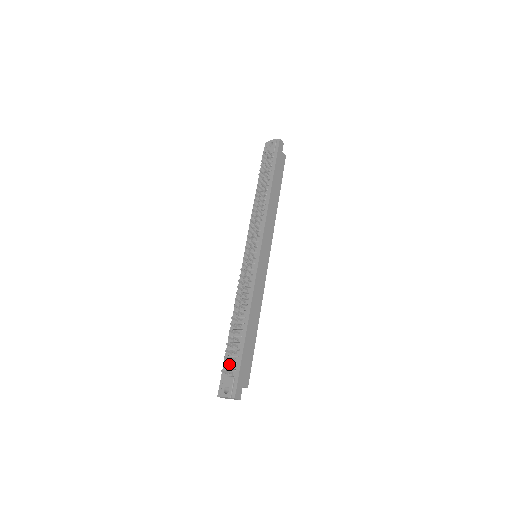
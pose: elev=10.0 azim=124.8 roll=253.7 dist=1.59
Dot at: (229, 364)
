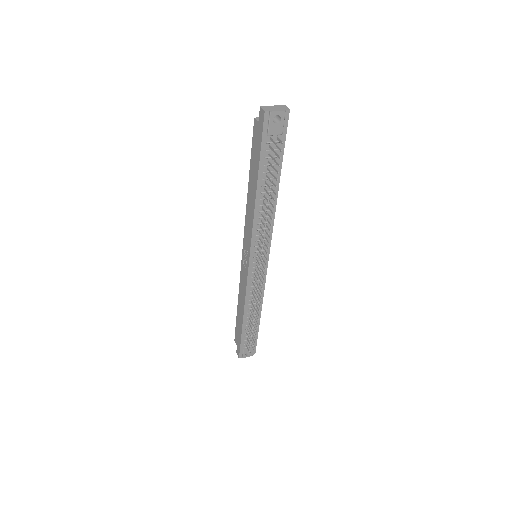
Dot at: (254, 345)
